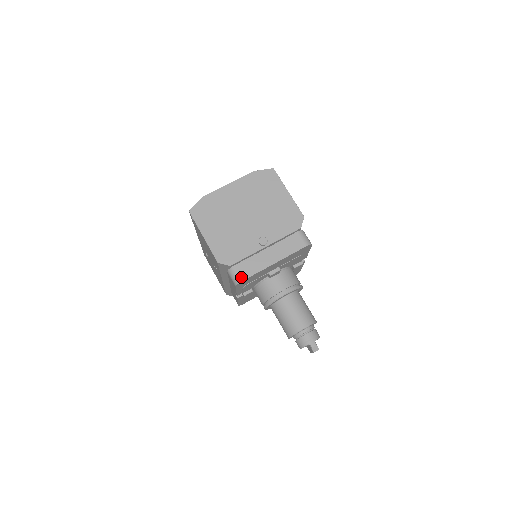
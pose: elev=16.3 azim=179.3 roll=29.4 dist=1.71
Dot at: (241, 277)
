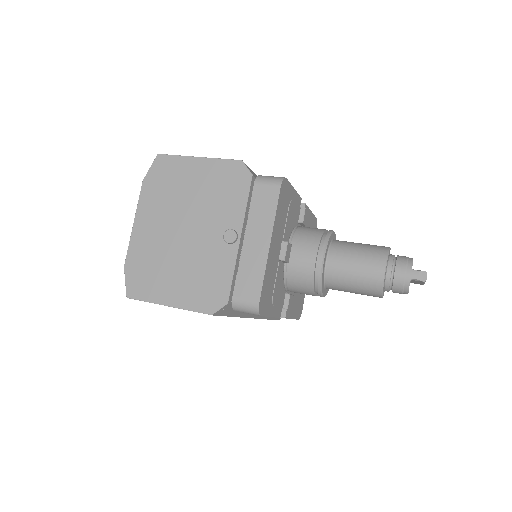
Dot at: (253, 300)
